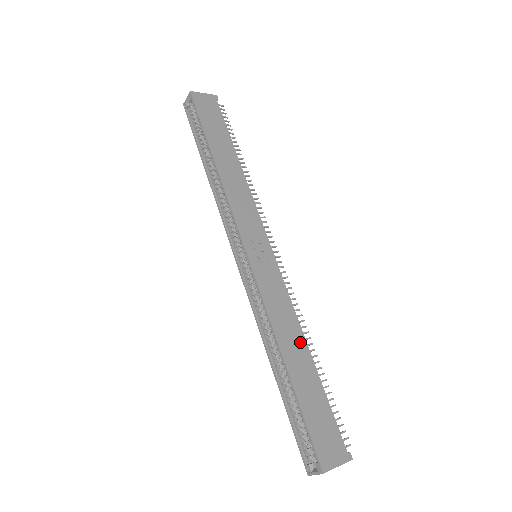
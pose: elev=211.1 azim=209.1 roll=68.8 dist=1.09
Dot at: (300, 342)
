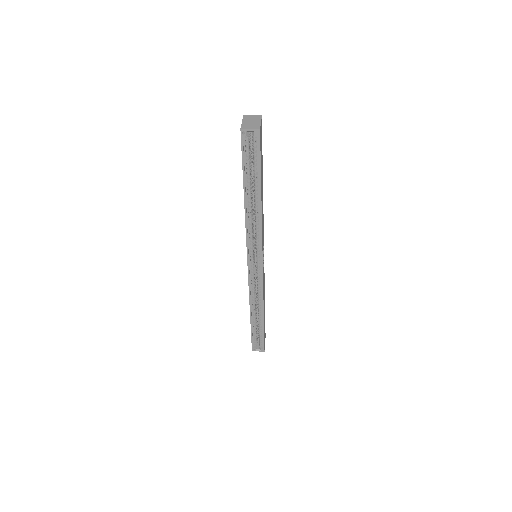
Dot at: occluded
